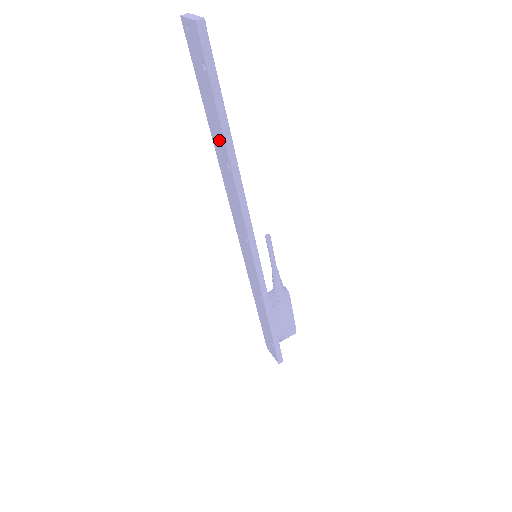
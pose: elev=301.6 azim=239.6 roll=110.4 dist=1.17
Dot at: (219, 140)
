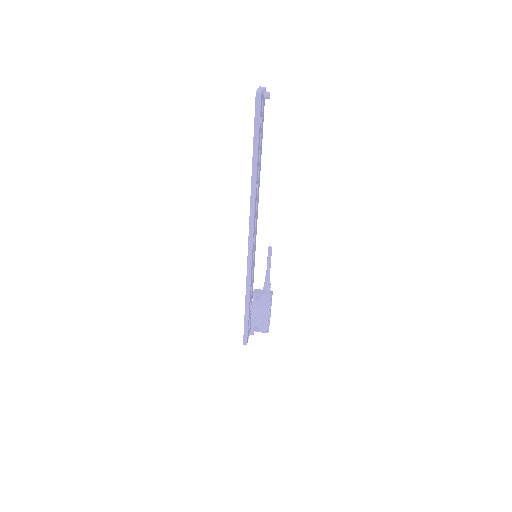
Dot at: occluded
